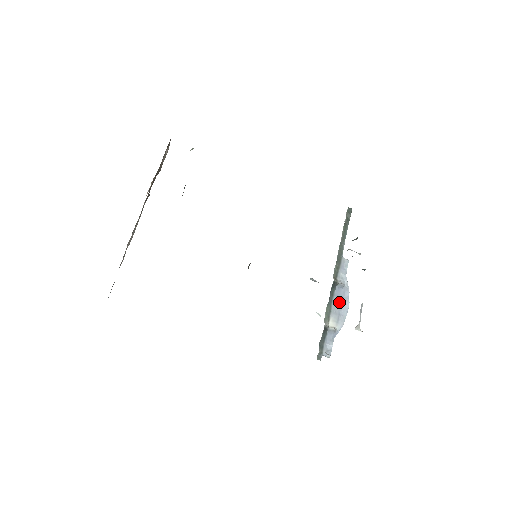
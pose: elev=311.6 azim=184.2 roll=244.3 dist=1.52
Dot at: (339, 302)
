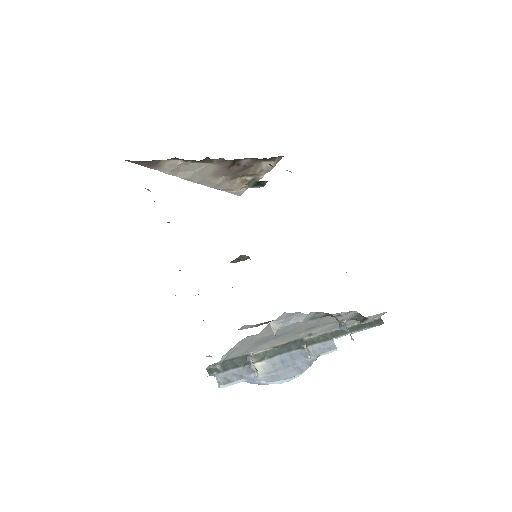
Dot at: (288, 363)
